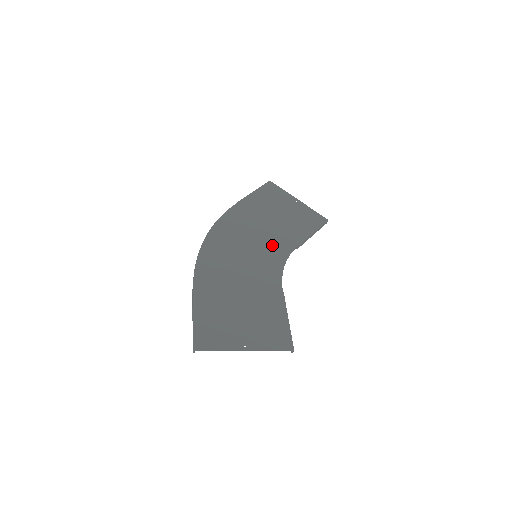
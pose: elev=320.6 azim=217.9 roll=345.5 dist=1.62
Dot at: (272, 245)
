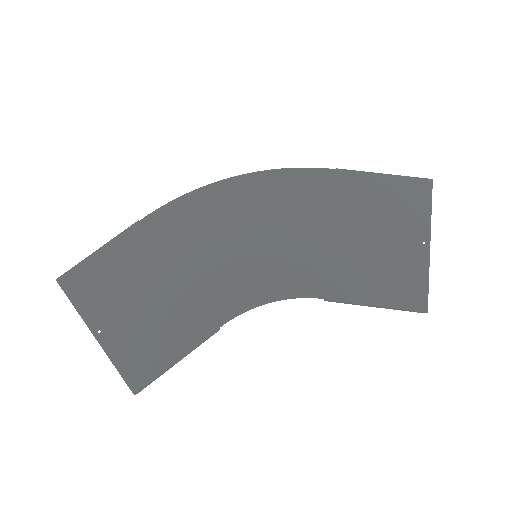
Dot at: (295, 264)
